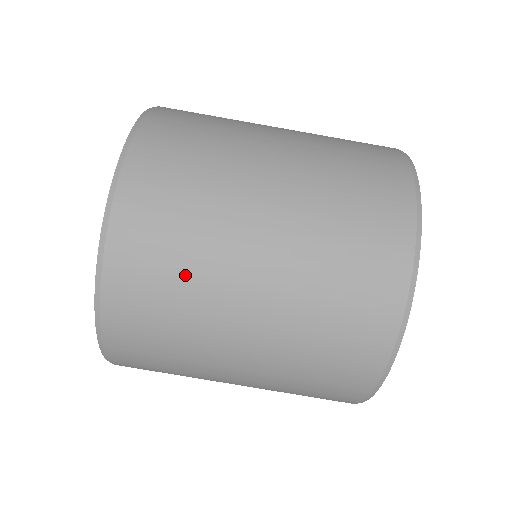
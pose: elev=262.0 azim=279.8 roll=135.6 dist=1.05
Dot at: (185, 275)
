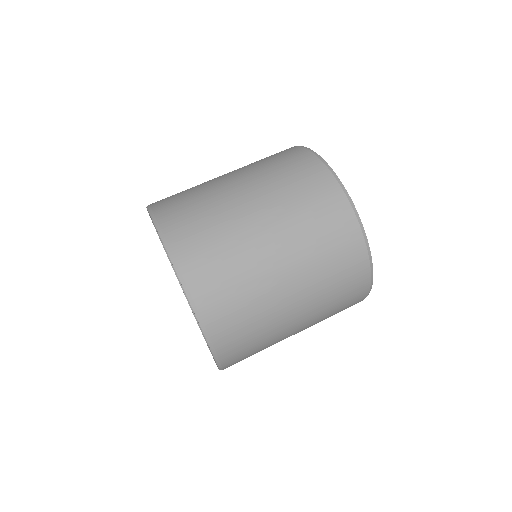
Dot at: (213, 220)
